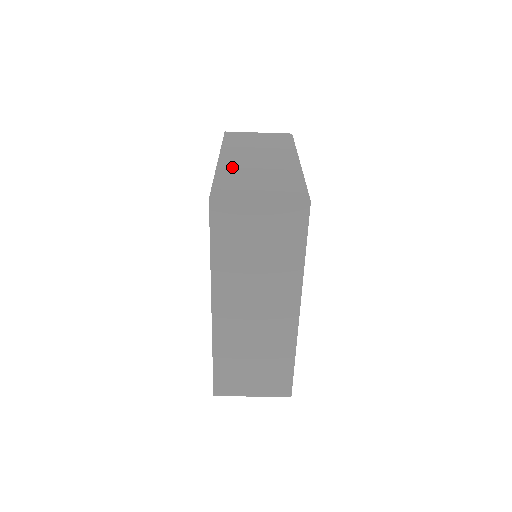
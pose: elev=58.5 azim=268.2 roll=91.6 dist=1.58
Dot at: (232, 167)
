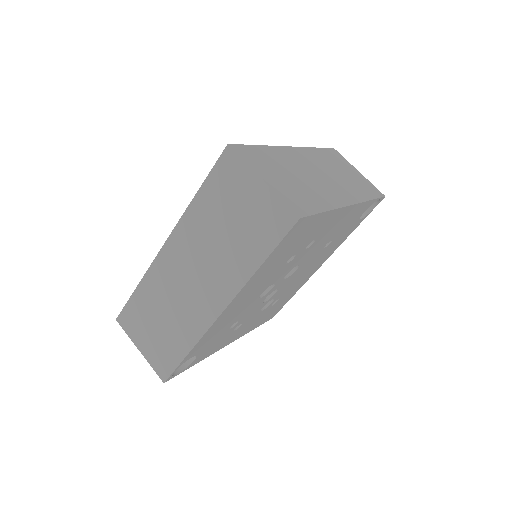
Dot at: (289, 156)
